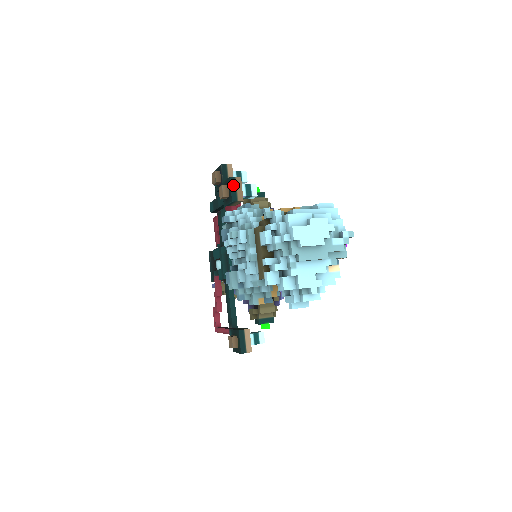
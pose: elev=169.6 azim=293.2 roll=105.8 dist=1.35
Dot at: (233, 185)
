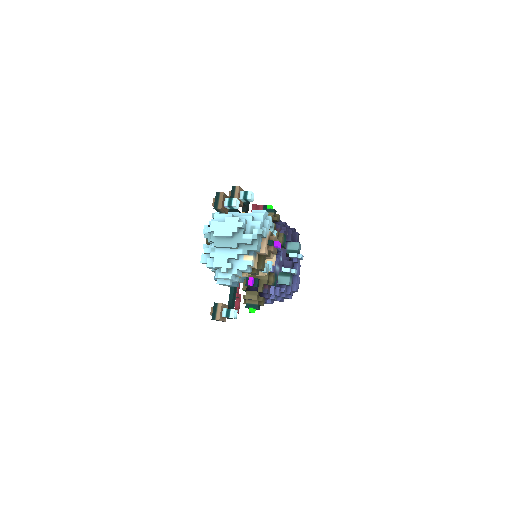
Dot at: (217, 198)
